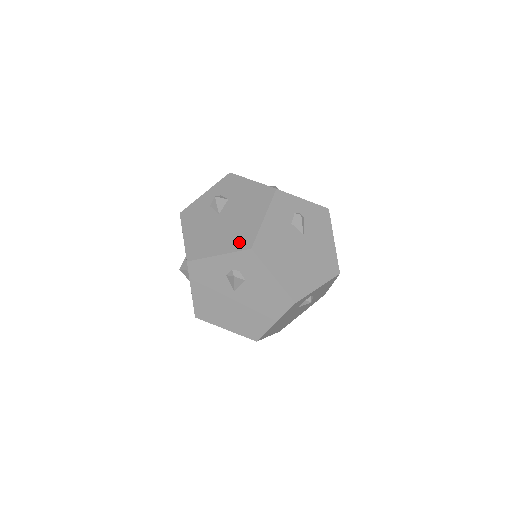
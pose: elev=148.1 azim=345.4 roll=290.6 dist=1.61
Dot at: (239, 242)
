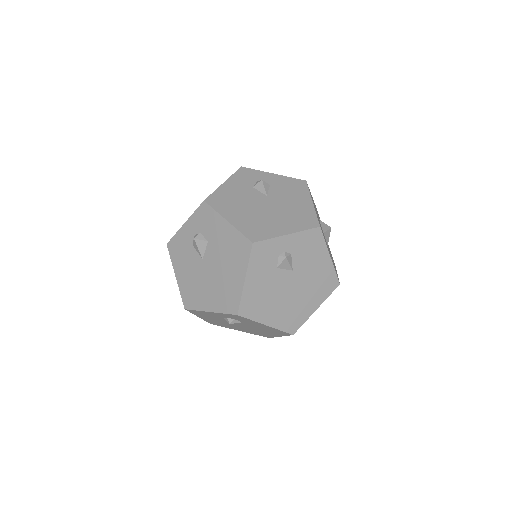
Dot at: (226, 303)
